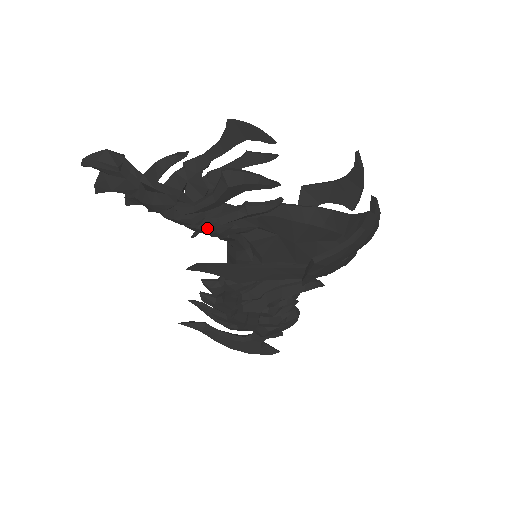
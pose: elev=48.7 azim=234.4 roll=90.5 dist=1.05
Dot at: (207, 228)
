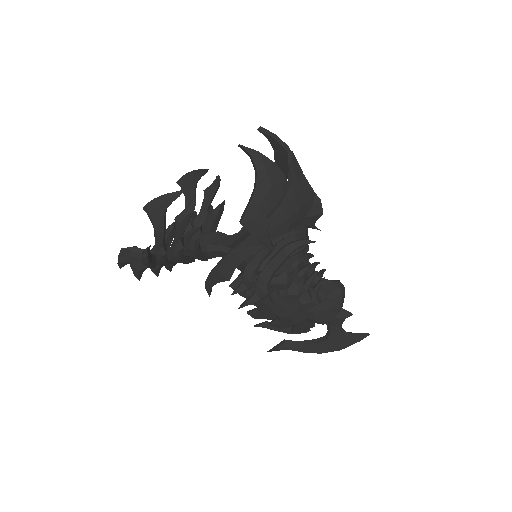
Dot at: (173, 252)
